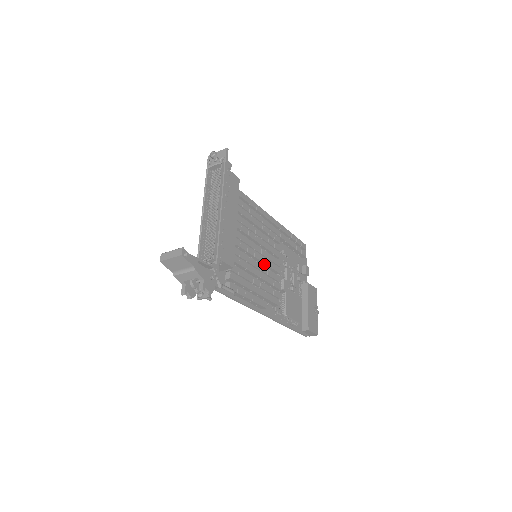
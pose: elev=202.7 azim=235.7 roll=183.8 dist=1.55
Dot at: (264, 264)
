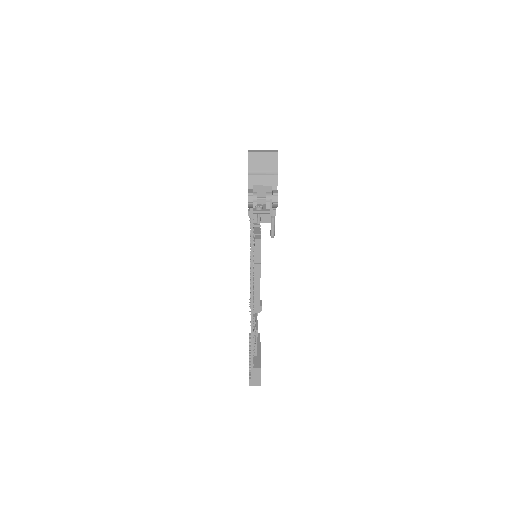
Dot at: occluded
